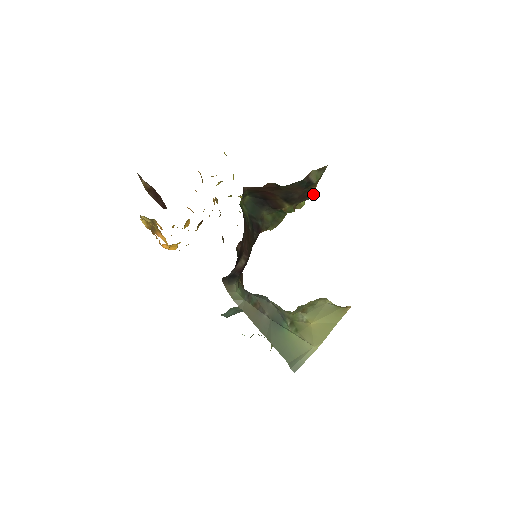
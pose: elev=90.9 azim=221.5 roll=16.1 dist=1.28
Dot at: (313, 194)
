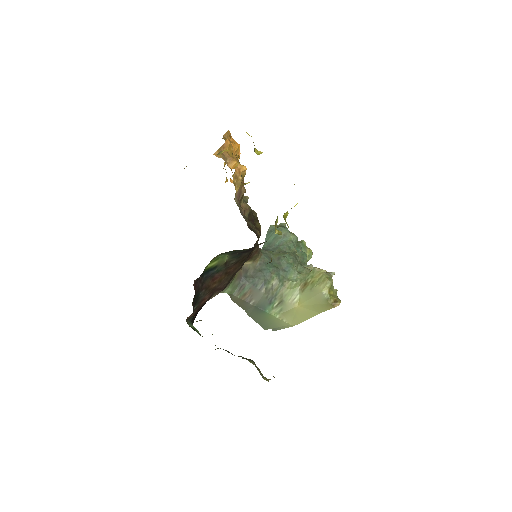
Dot at: occluded
